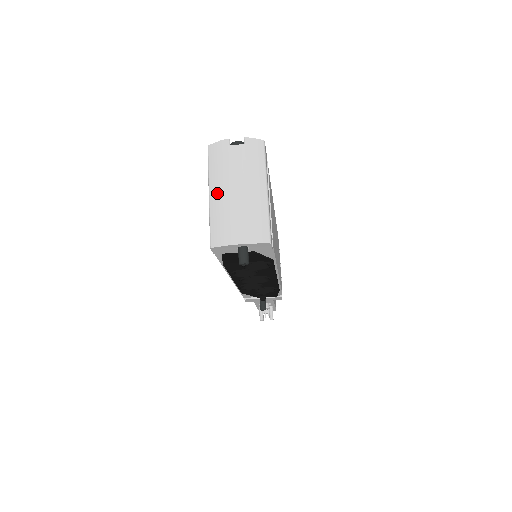
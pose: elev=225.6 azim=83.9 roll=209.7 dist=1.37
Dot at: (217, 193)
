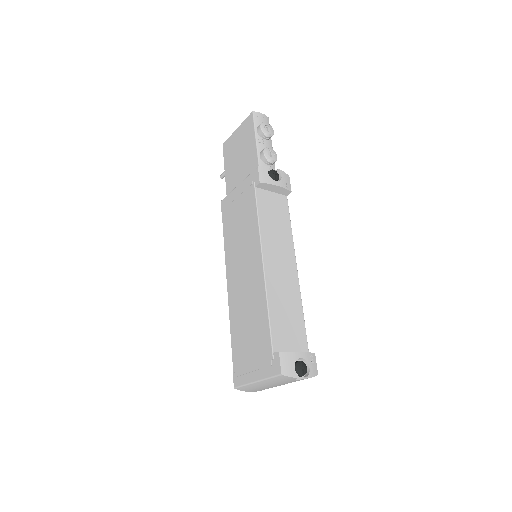
Dot at: (262, 384)
